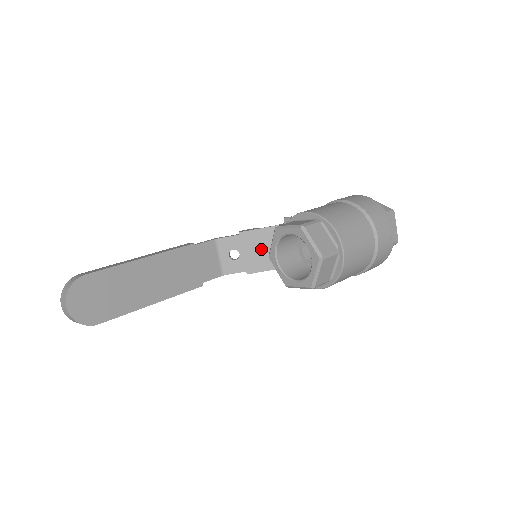
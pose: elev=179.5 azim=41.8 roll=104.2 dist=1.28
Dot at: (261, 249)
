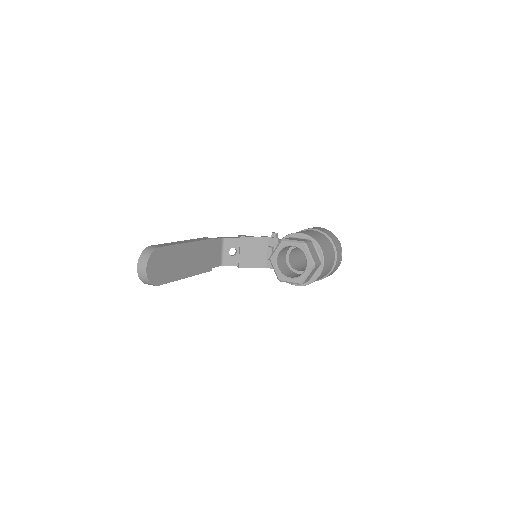
Dot at: (253, 251)
